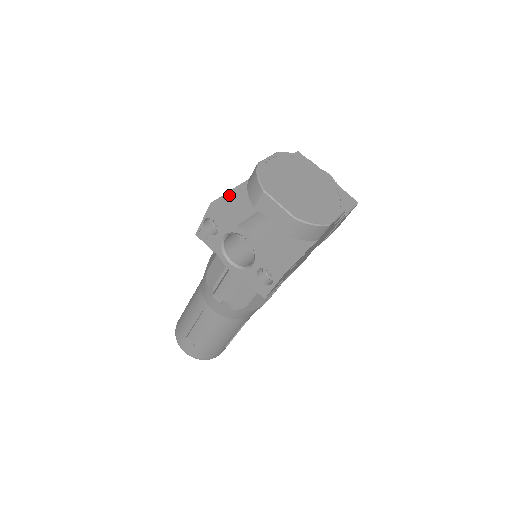
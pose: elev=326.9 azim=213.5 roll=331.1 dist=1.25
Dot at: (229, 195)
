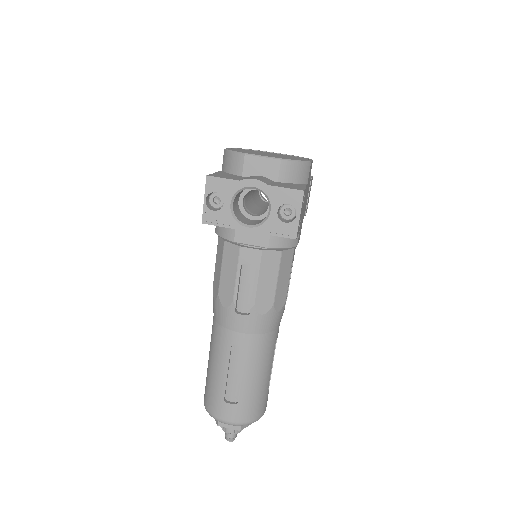
Dot at: (216, 174)
